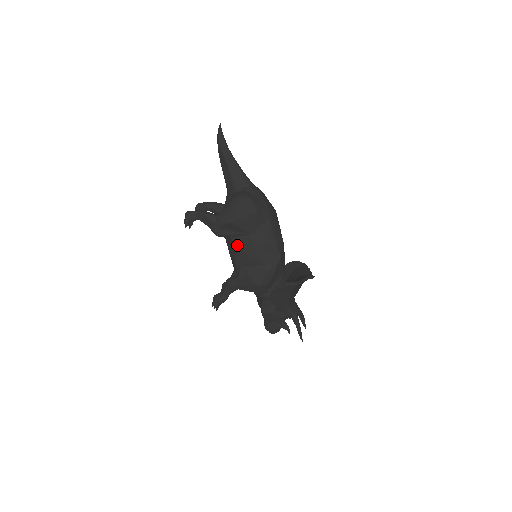
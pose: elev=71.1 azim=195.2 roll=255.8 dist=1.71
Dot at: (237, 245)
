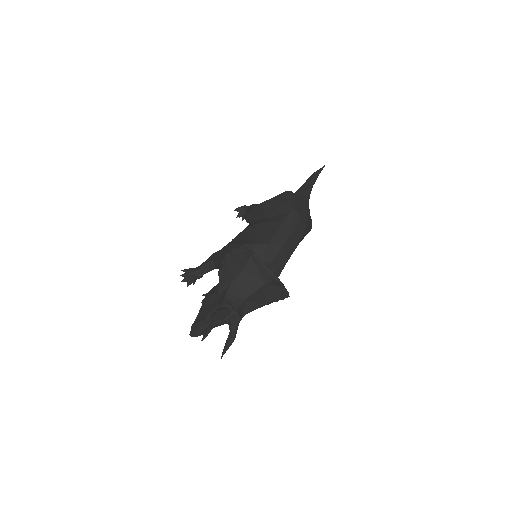
Dot at: occluded
